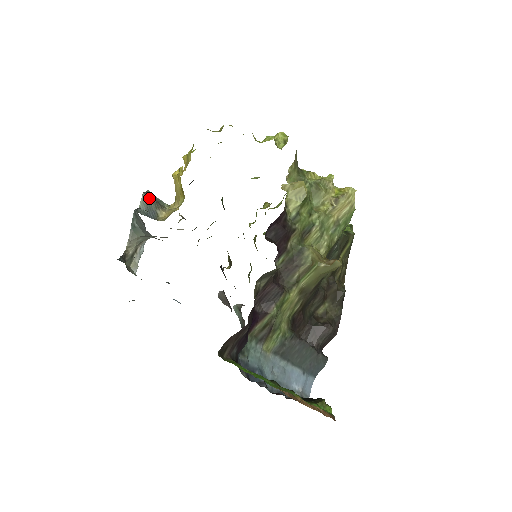
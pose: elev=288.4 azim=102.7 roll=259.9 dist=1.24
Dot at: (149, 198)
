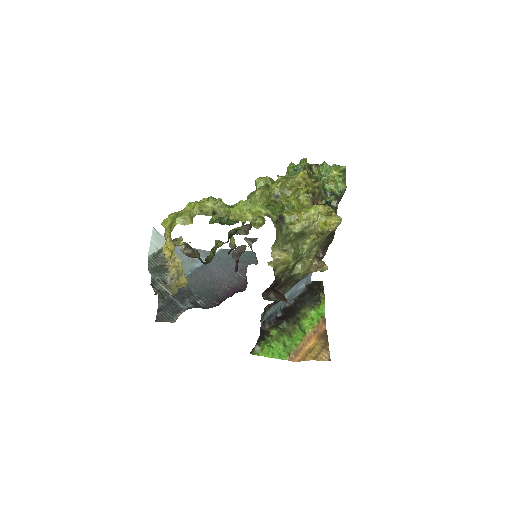
Dot at: (154, 268)
